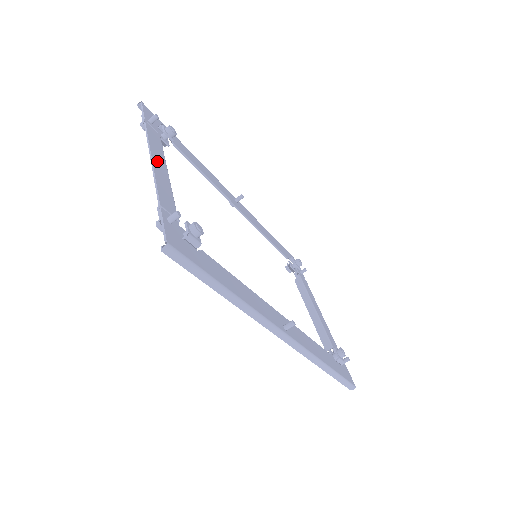
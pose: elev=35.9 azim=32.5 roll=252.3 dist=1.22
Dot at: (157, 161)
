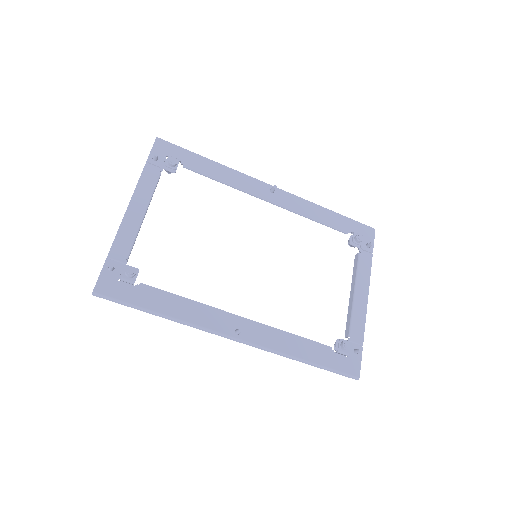
Dot at: (134, 207)
